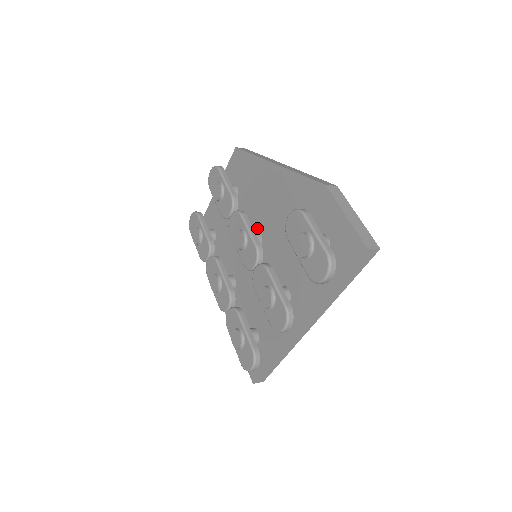
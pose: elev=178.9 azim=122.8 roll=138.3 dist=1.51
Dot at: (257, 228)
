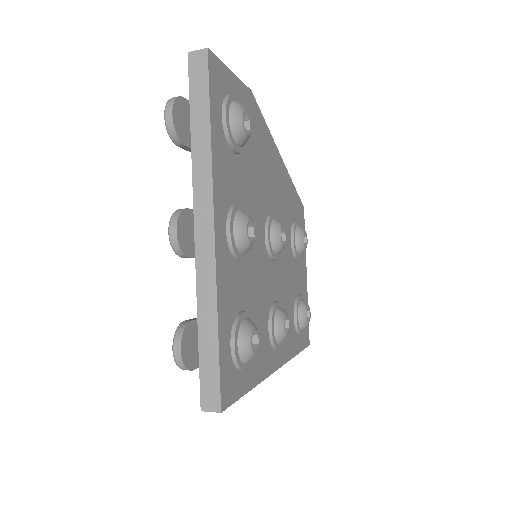
Dot at: occluded
